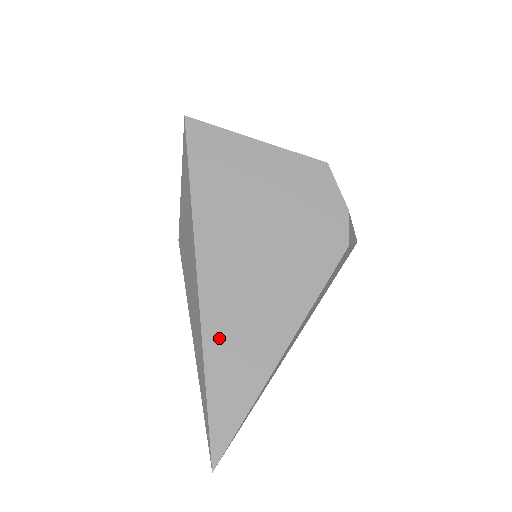
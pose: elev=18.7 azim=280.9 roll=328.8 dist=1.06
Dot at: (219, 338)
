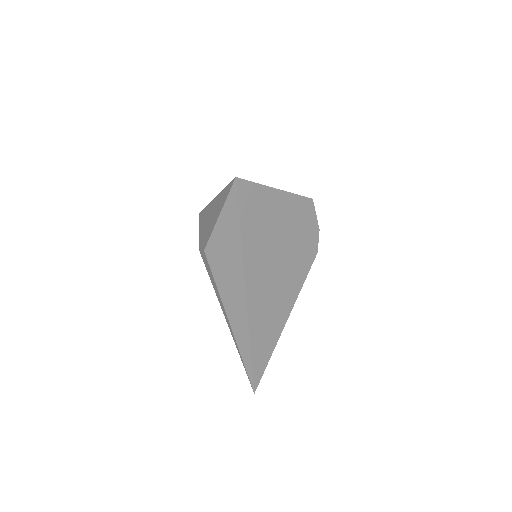
Dot at: (257, 328)
